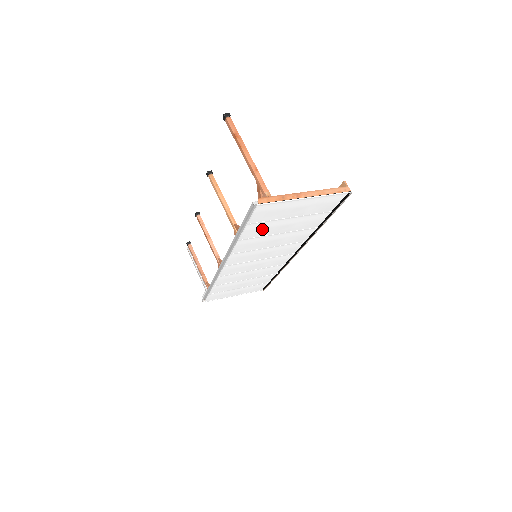
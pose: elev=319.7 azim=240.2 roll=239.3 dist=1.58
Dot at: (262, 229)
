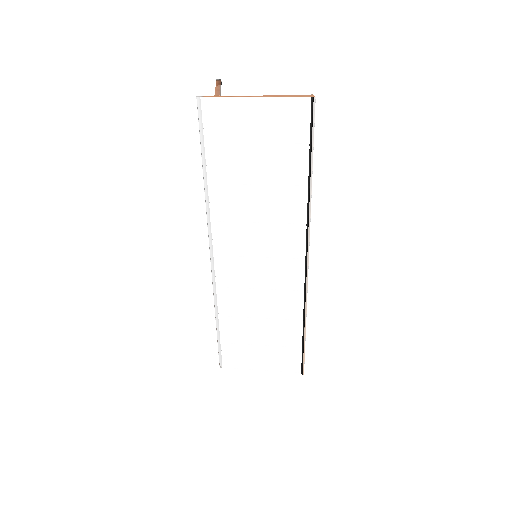
Dot at: (229, 165)
